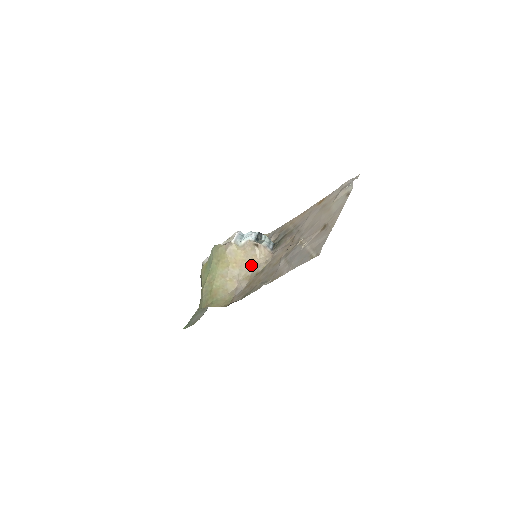
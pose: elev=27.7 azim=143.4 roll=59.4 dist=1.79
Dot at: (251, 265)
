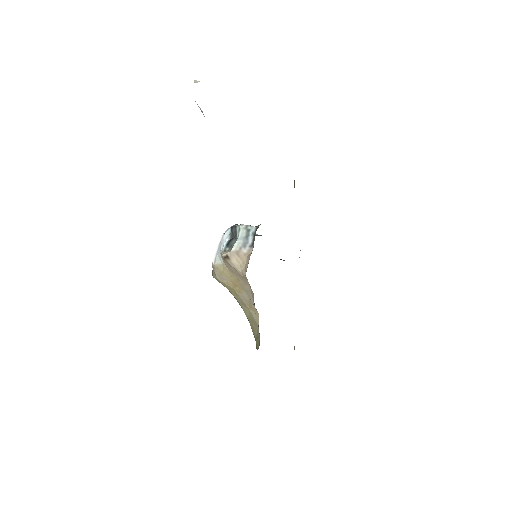
Dot at: (246, 283)
